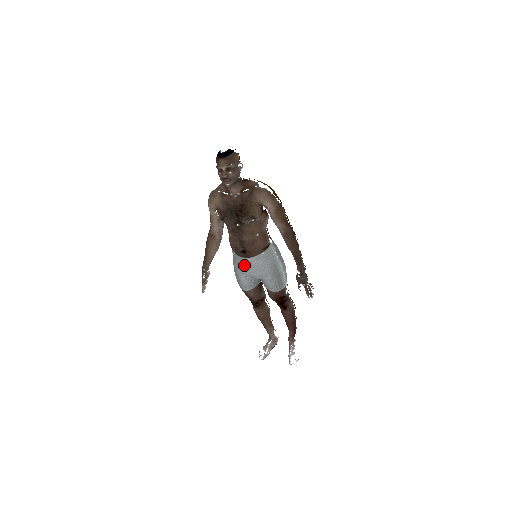
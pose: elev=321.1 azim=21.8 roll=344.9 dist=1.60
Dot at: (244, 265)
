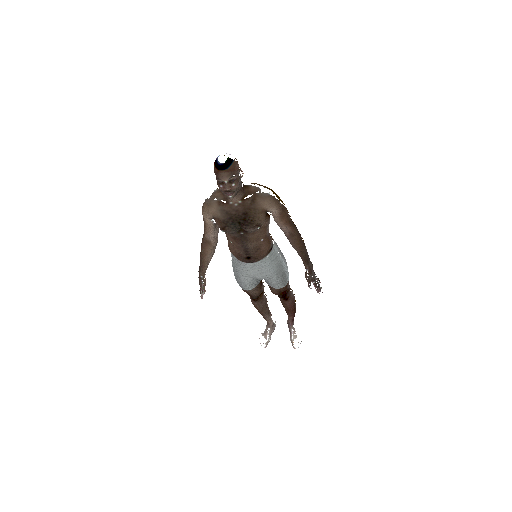
Dot at: (247, 269)
